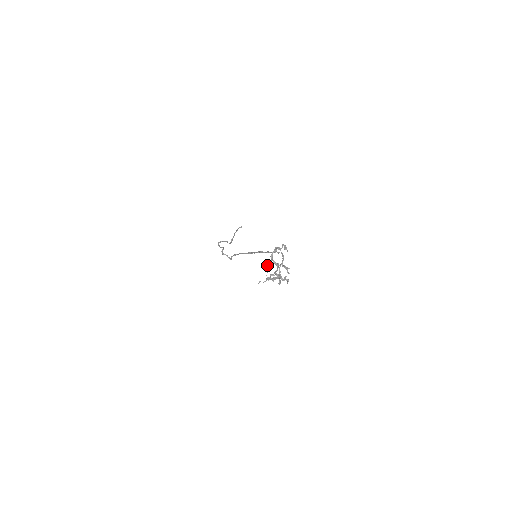
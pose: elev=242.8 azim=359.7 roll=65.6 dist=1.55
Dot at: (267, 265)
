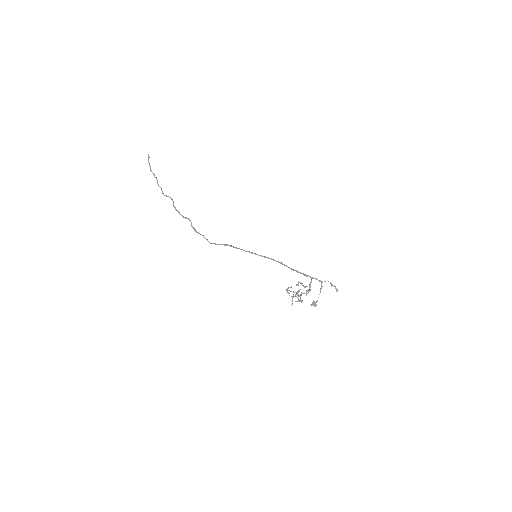
Dot at: (300, 289)
